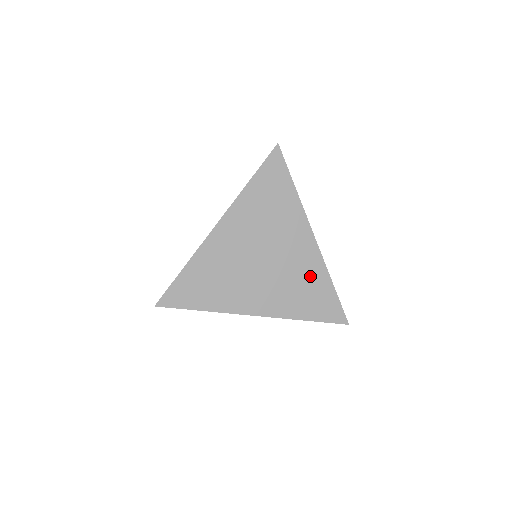
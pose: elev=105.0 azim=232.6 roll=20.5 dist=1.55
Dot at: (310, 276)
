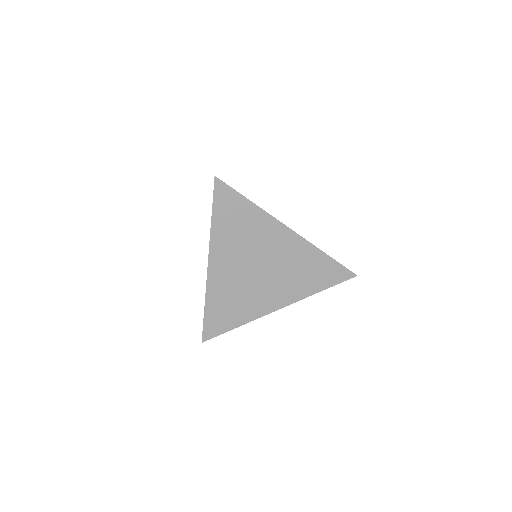
Dot at: (304, 259)
